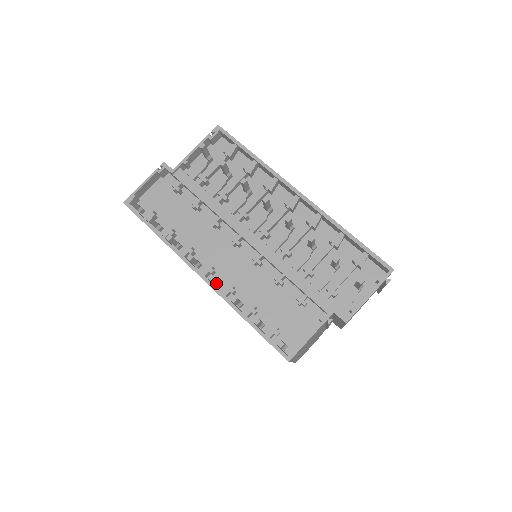
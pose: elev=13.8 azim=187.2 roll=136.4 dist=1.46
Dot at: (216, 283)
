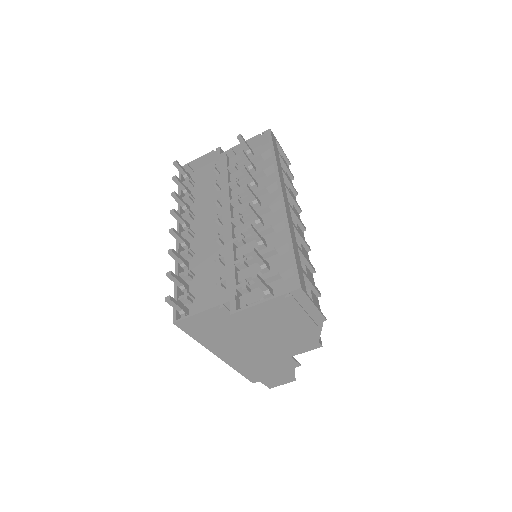
Dot at: (181, 241)
